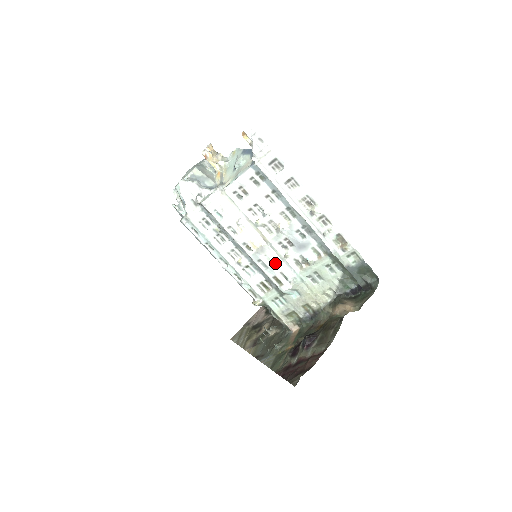
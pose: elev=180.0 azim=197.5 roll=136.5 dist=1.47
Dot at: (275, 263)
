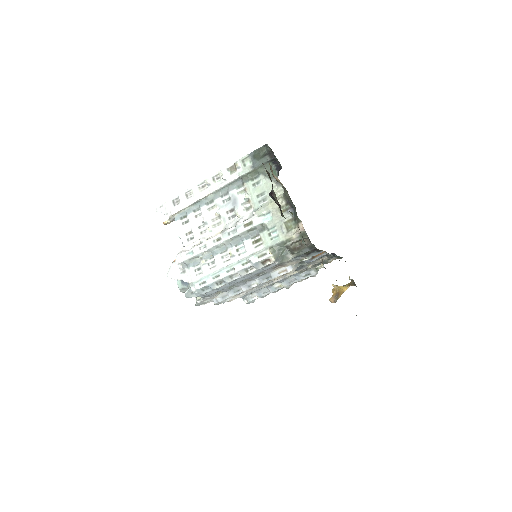
Dot at: (236, 223)
